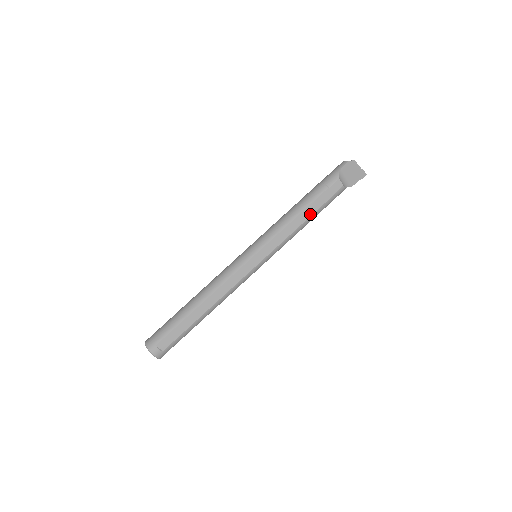
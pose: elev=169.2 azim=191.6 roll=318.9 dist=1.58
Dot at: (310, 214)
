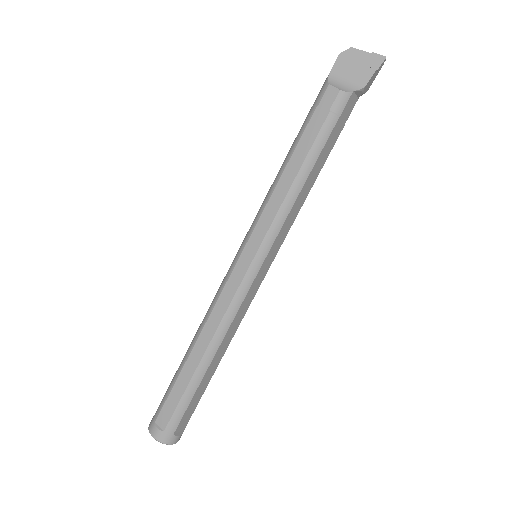
Dot at: (302, 158)
